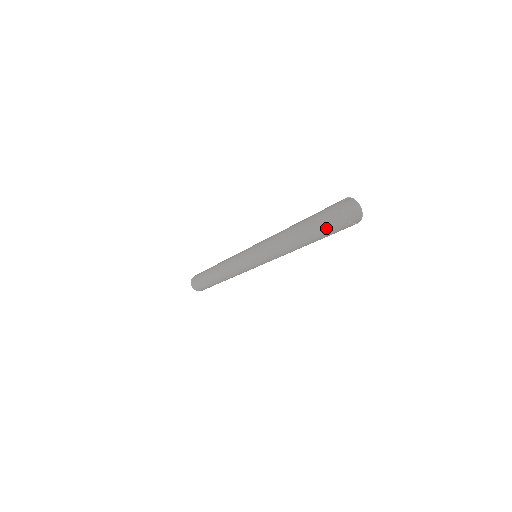
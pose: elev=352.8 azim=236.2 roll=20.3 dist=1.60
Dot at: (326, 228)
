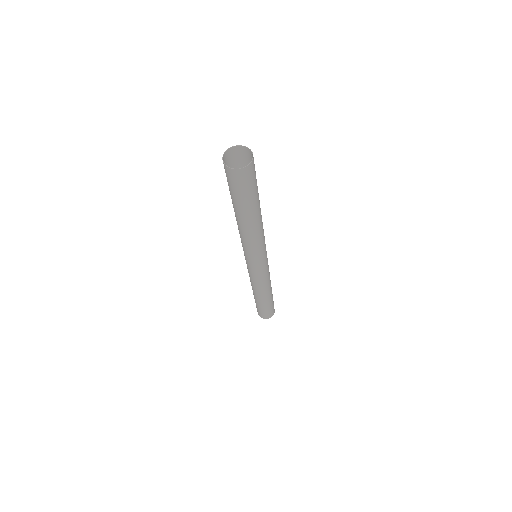
Dot at: (229, 186)
